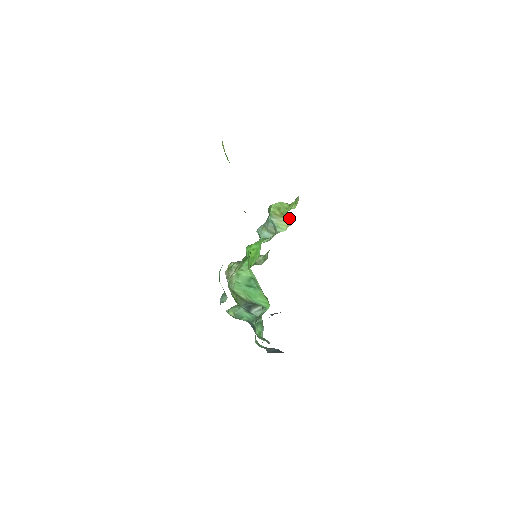
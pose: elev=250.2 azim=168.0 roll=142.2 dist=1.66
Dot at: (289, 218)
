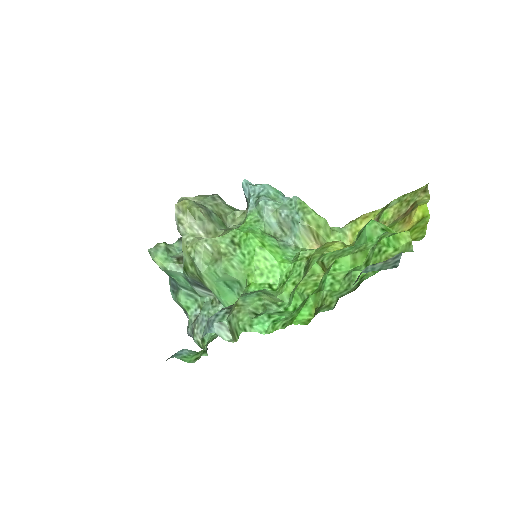
Dot at: (321, 245)
